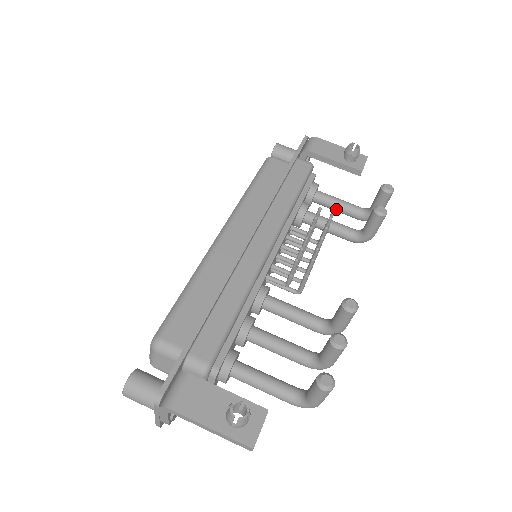
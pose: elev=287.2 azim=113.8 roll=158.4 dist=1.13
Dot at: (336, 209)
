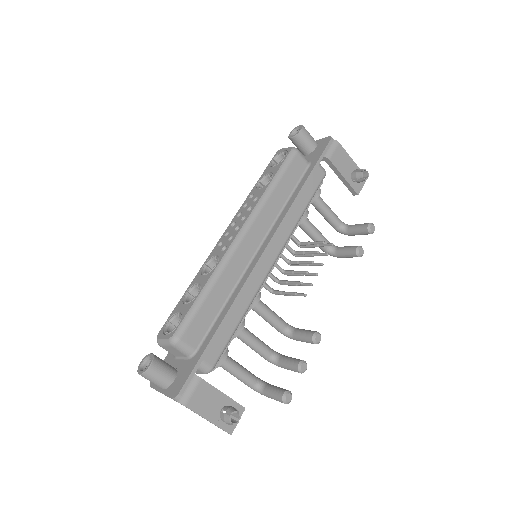
Dot at: (323, 215)
